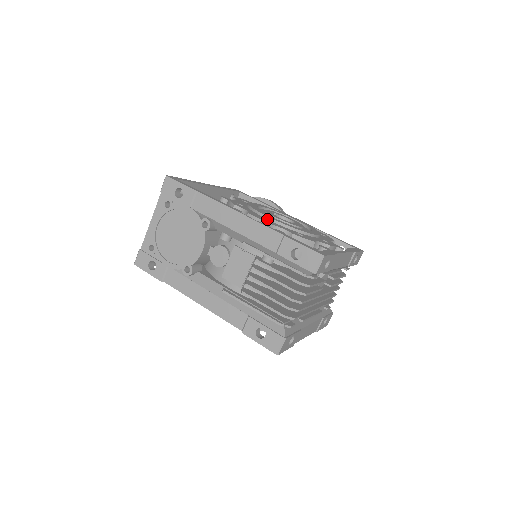
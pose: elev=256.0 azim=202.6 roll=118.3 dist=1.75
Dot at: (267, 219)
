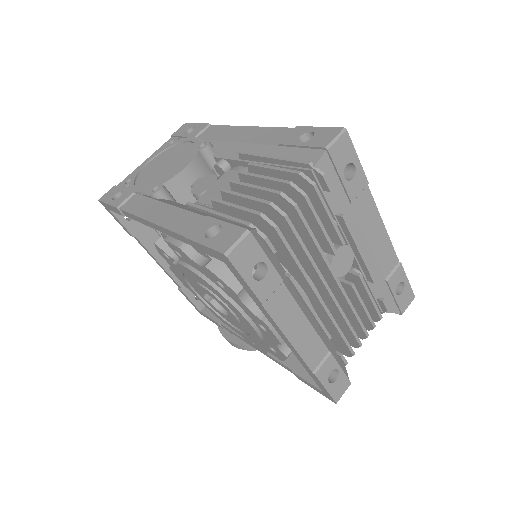
Dot at: occluded
